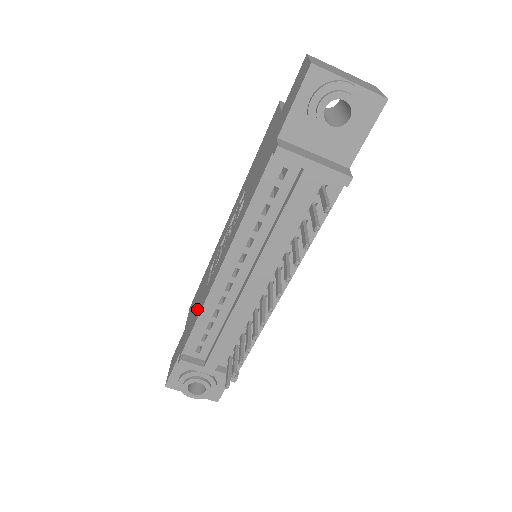
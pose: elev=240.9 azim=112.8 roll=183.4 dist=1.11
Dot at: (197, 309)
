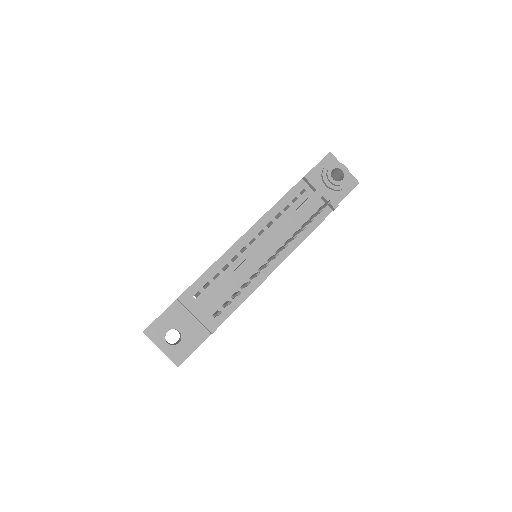
Dot at: occluded
